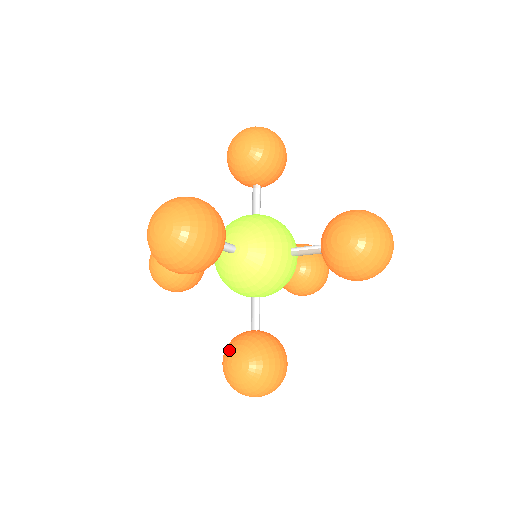
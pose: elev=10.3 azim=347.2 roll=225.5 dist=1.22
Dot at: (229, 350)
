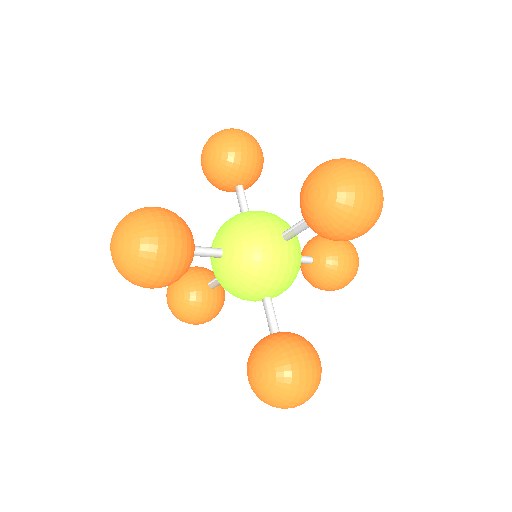
Dot at: (248, 361)
